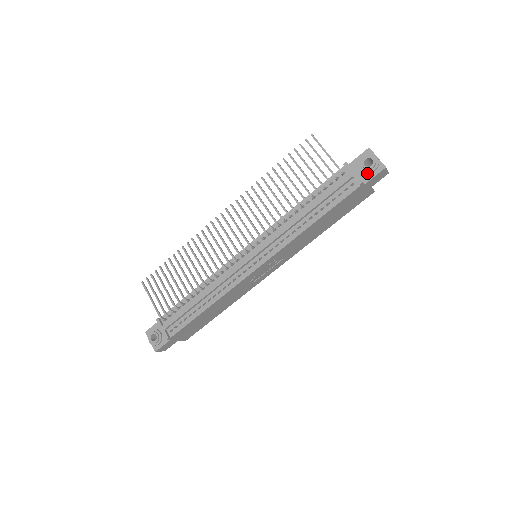
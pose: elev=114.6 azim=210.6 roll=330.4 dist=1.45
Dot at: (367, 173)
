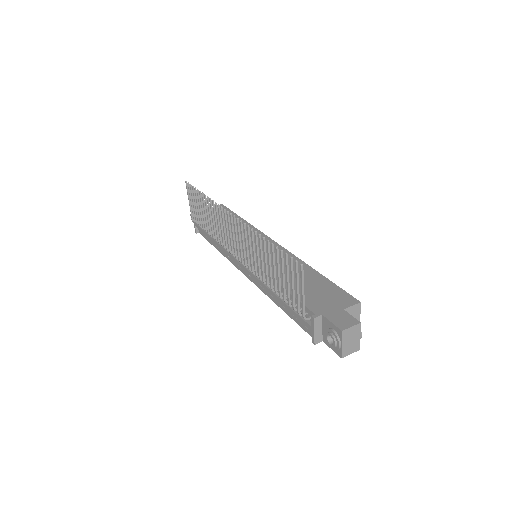
Dot at: (328, 340)
